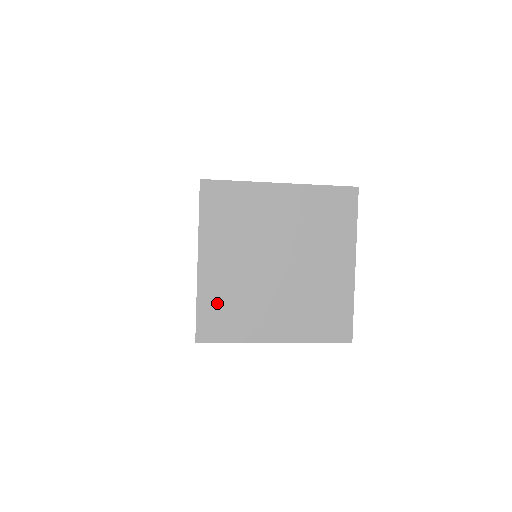
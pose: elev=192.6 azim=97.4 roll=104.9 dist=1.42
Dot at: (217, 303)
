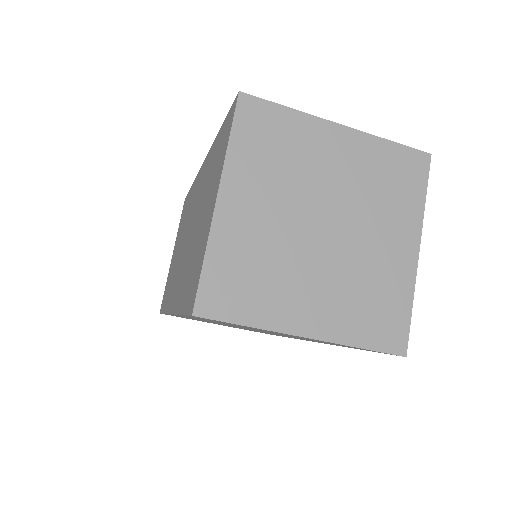
Dot at: (234, 263)
